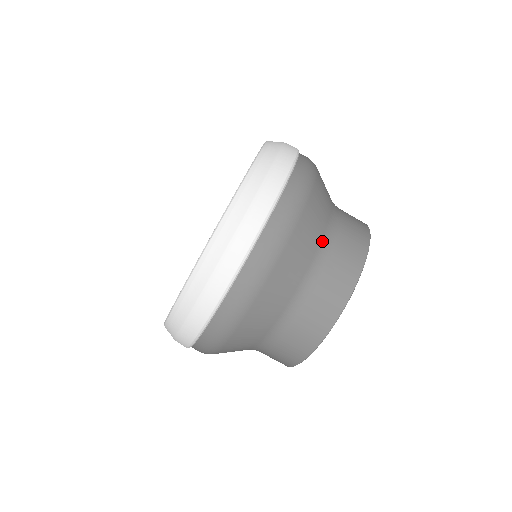
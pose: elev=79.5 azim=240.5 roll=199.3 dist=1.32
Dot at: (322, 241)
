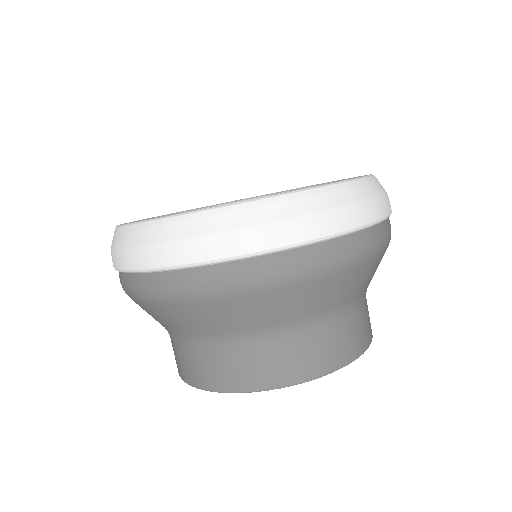
Dot at: (271, 328)
